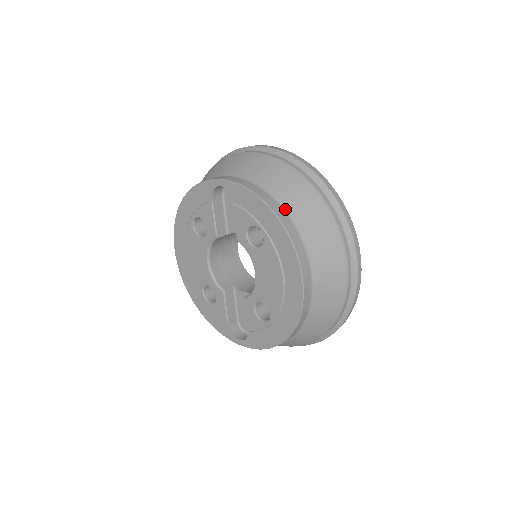
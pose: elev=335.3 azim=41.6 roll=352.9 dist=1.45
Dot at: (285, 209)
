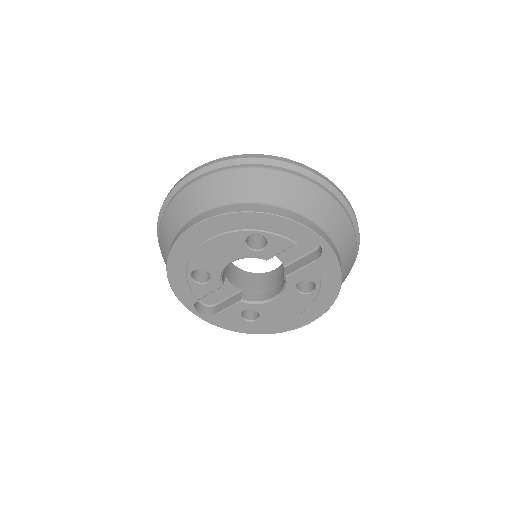
Dot at: occluded
